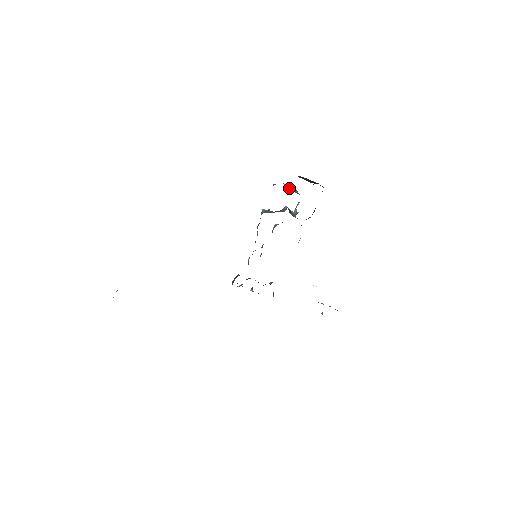
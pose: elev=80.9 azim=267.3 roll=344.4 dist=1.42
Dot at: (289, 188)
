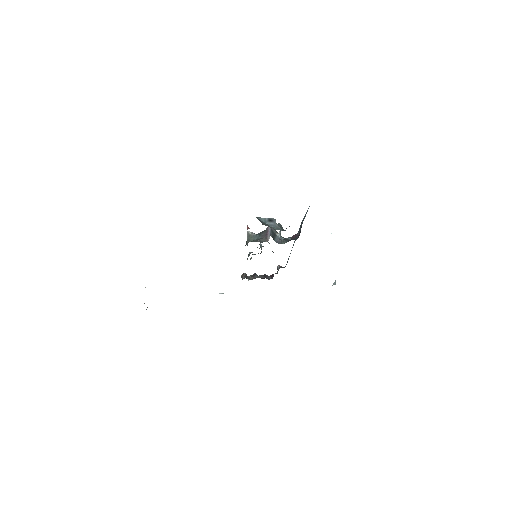
Dot at: (266, 221)
